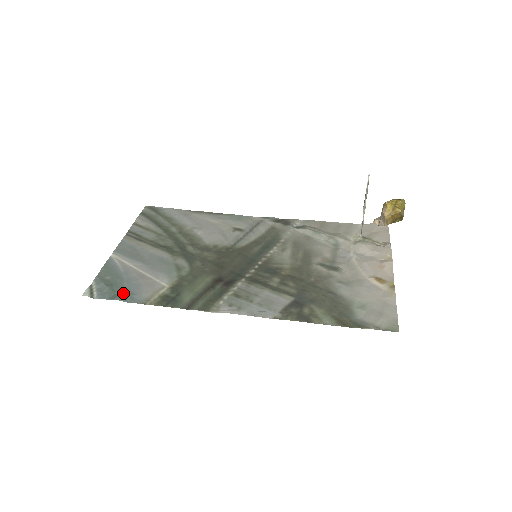
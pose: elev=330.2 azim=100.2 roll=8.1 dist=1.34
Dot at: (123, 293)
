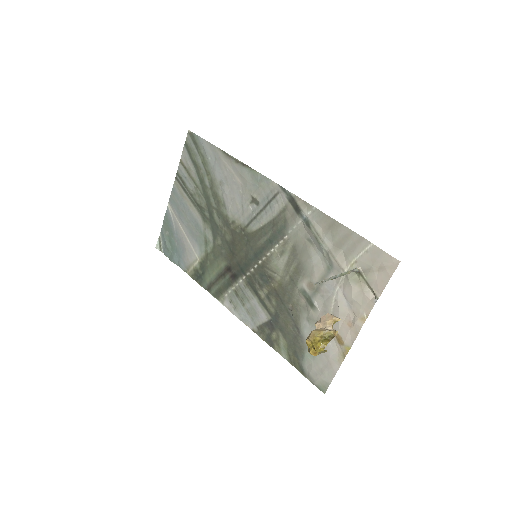
Dot at: (175, 255)
